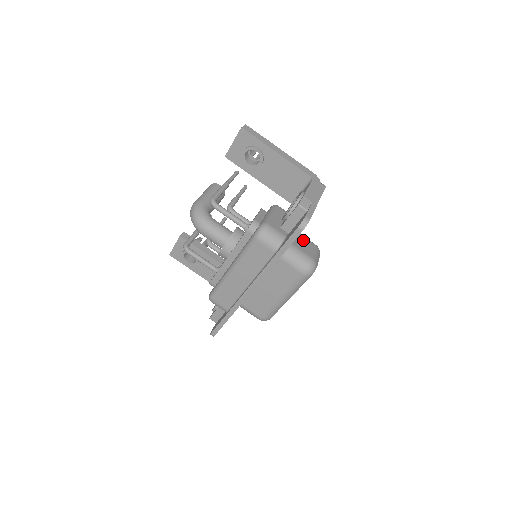
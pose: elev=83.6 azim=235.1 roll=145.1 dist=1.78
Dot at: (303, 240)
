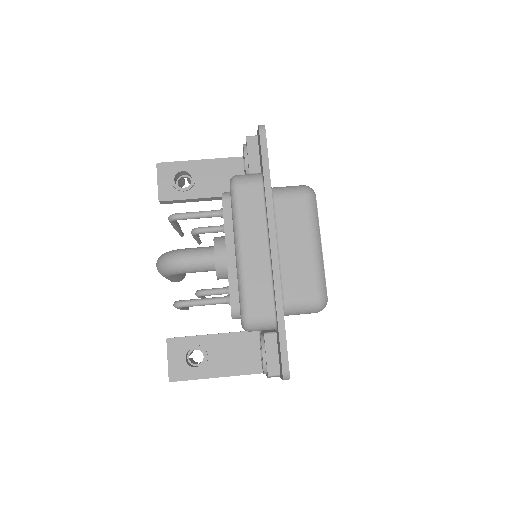
Dot at: occluded
